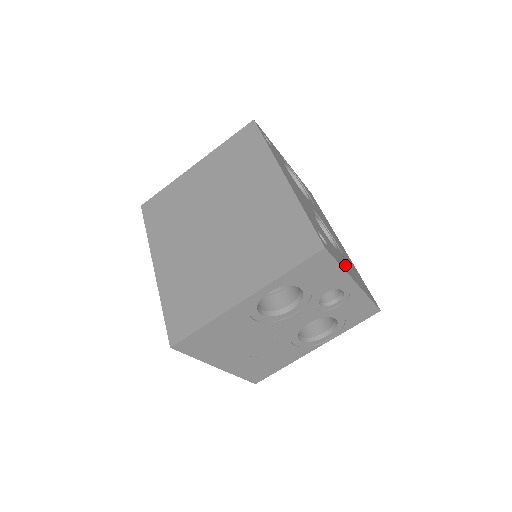
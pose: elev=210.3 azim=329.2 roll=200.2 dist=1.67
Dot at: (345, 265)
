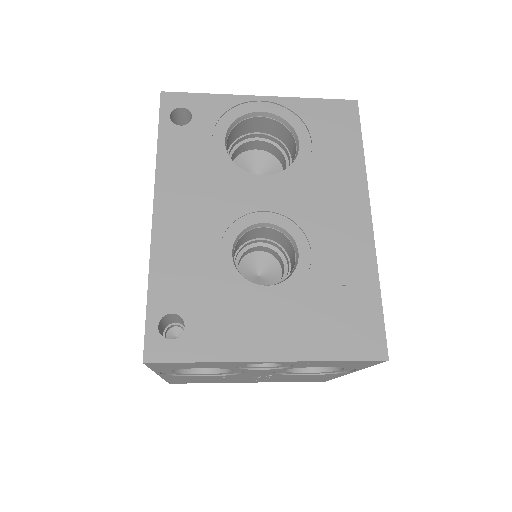
Dot at: (255, 330)
